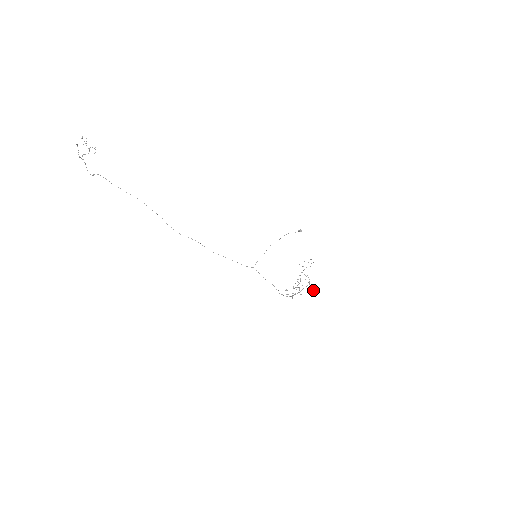
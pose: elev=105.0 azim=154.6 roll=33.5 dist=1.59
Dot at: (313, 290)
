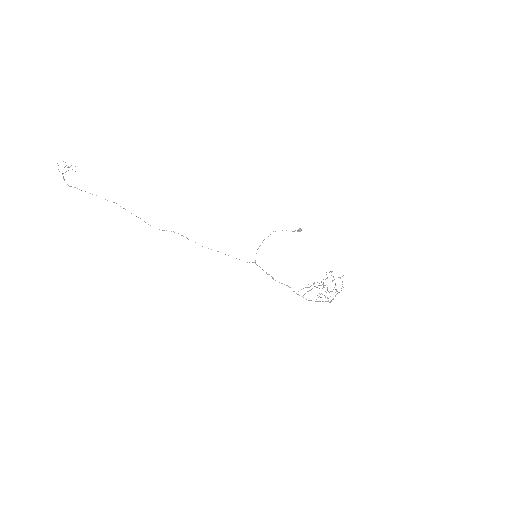
Dot at: (339, 277)
